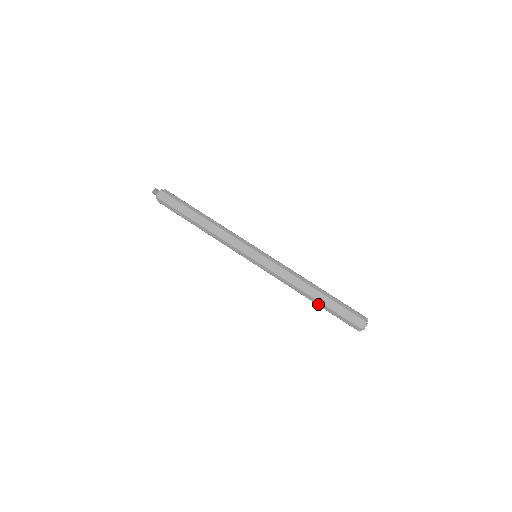
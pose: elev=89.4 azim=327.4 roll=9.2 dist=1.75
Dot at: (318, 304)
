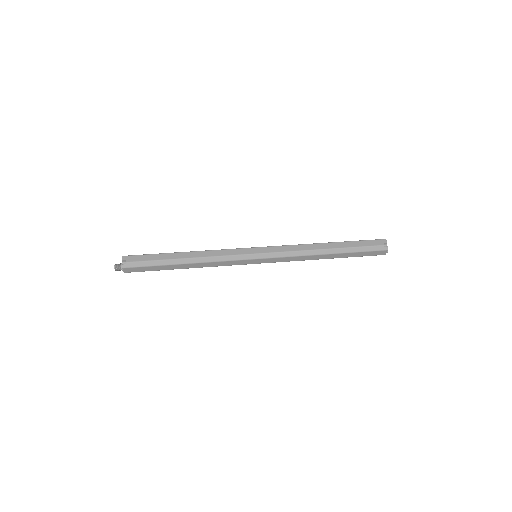
Dot at: occluded
